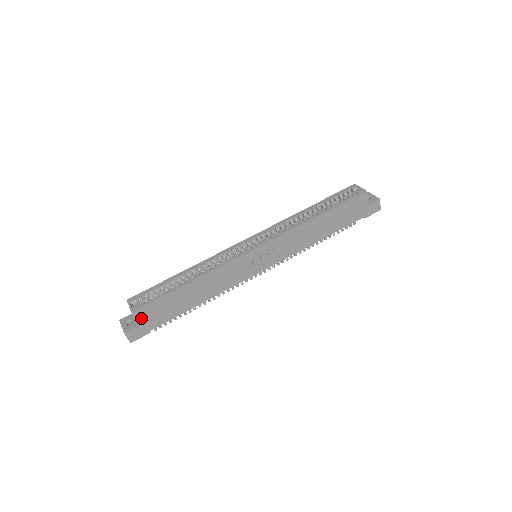
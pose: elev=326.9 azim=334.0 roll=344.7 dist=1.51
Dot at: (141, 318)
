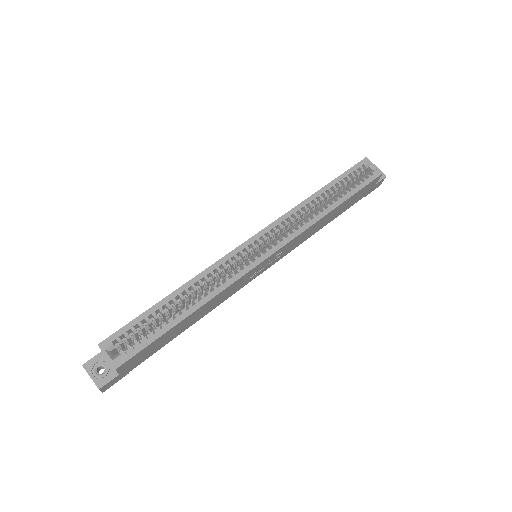
Dot at: (124, 368)
